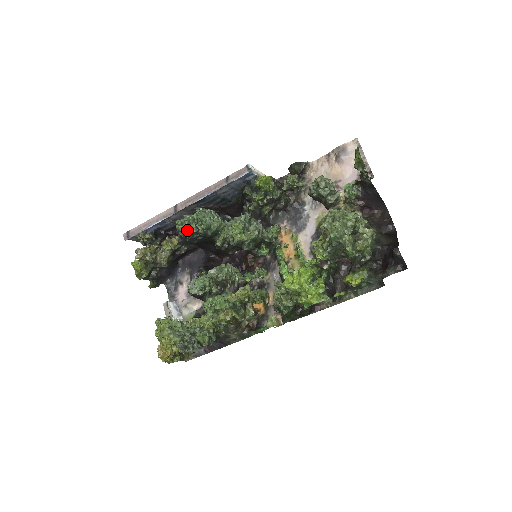
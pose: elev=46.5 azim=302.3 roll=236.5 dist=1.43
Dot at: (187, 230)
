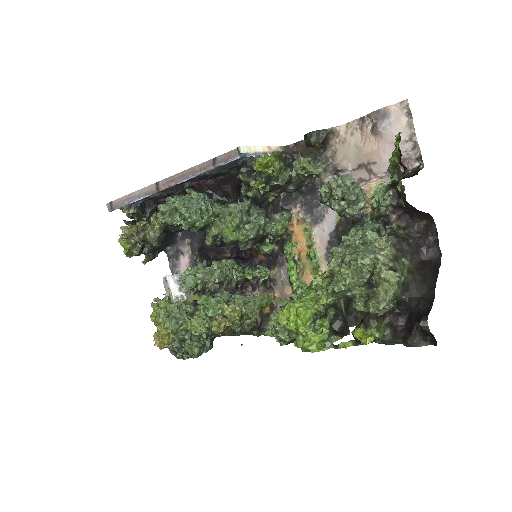
Dot at: (168, 224)
